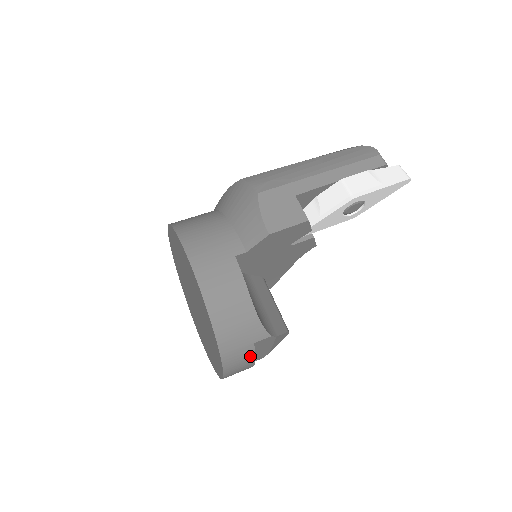
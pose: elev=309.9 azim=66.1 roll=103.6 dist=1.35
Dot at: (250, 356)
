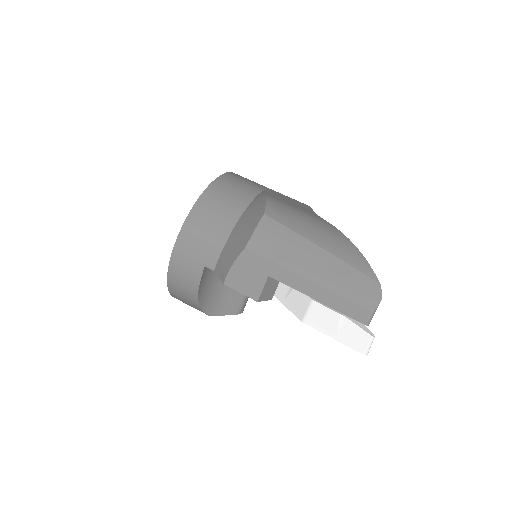
Dot at: occluded
